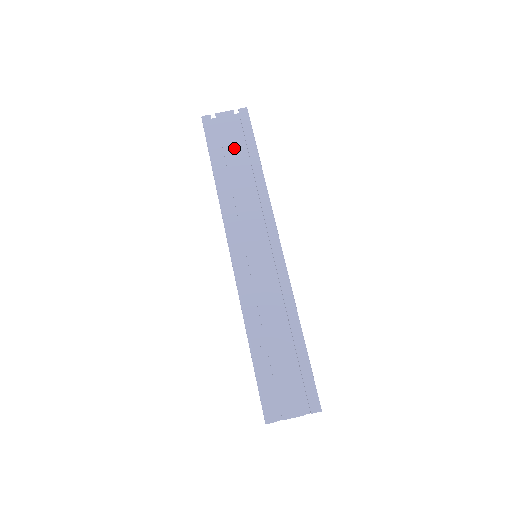
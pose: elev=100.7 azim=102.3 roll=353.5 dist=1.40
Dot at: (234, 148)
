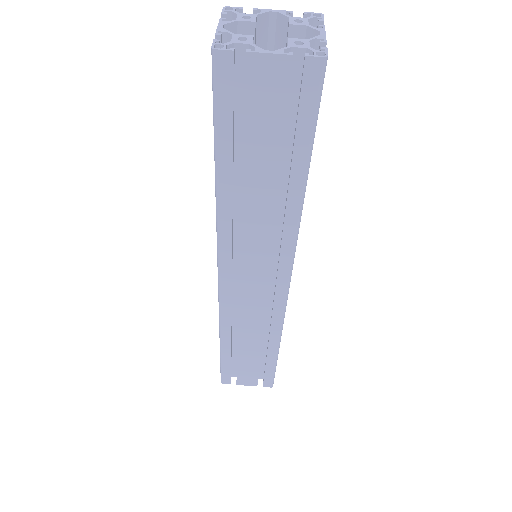
Dot at: (266, 145)
